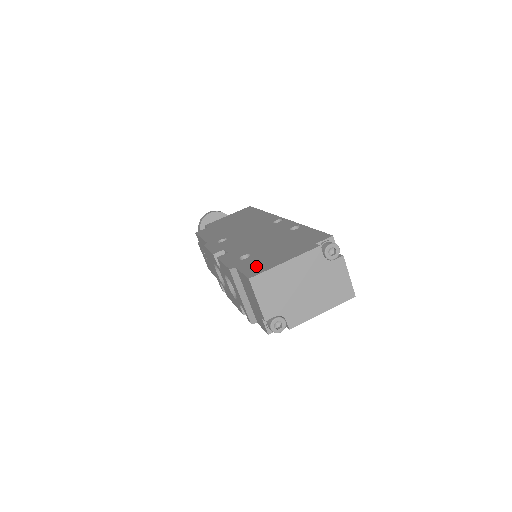
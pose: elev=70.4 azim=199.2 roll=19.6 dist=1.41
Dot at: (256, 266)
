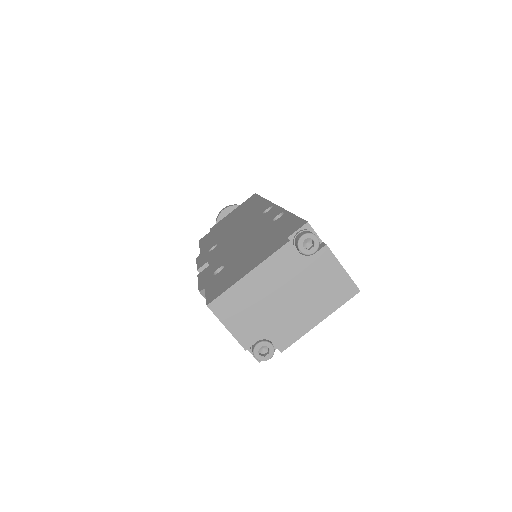
Dot at: (221, 284)
